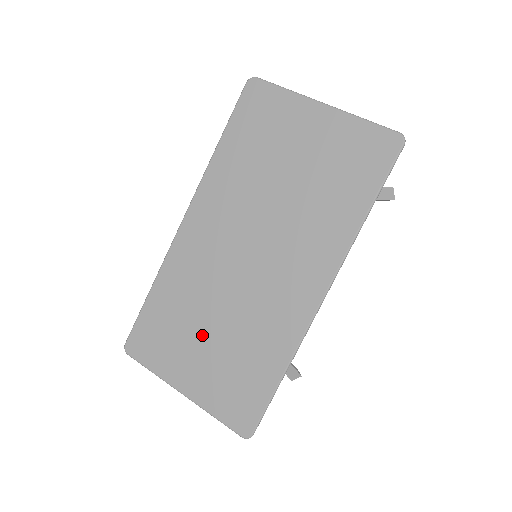
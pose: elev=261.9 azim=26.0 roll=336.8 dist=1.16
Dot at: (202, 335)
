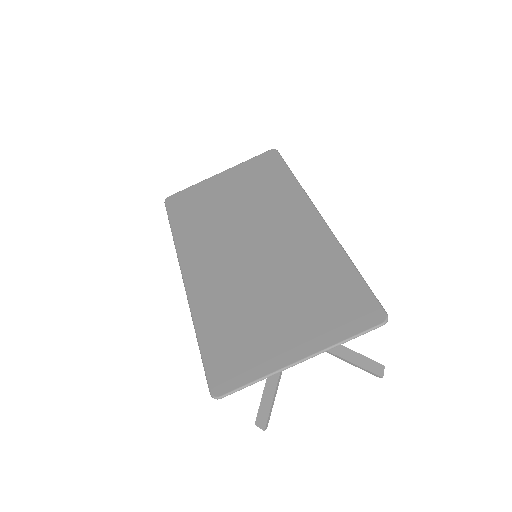
Dot at: (270, 309)
